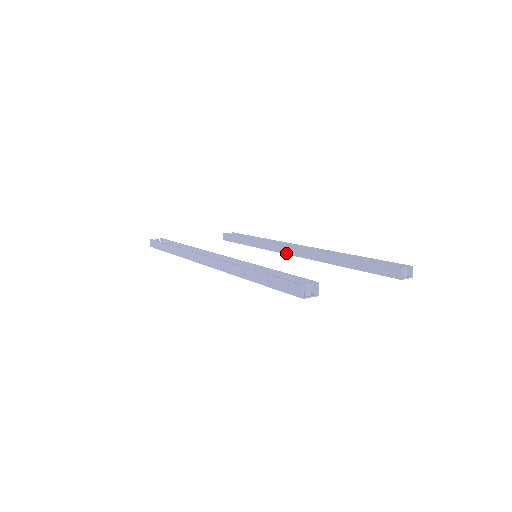
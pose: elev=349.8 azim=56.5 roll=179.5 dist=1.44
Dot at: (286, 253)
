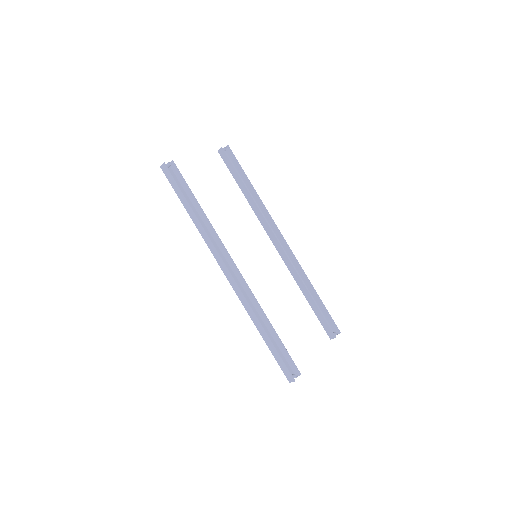
Dot at: (272, 241)
